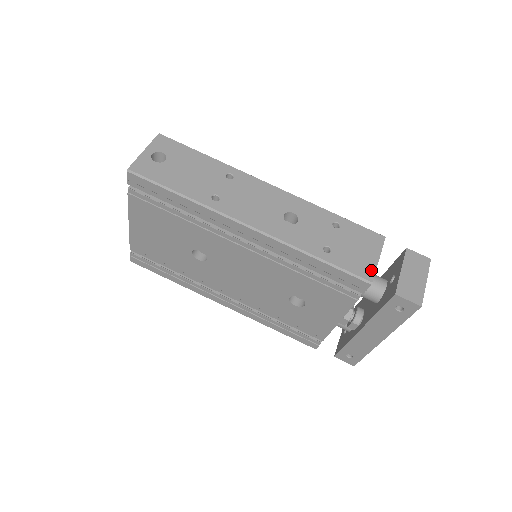
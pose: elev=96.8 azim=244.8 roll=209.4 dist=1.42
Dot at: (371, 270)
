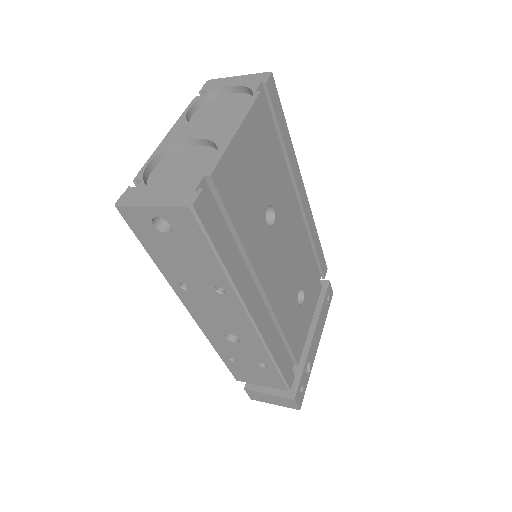
Dot at: (246, 381)
